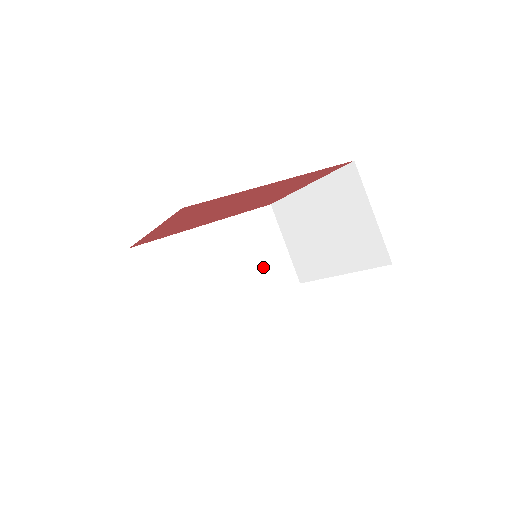
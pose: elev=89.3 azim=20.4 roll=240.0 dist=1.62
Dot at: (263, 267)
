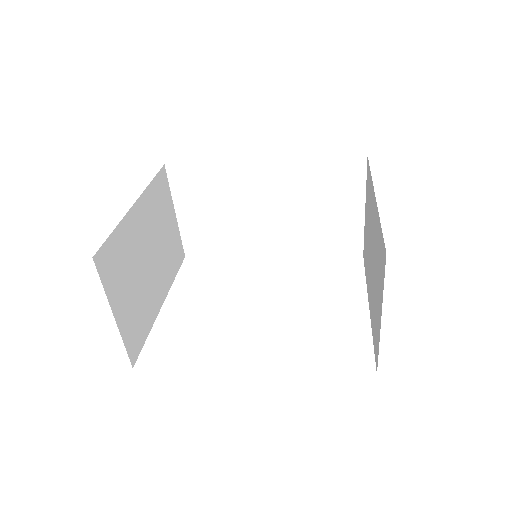
Dot at: (320, 225)
